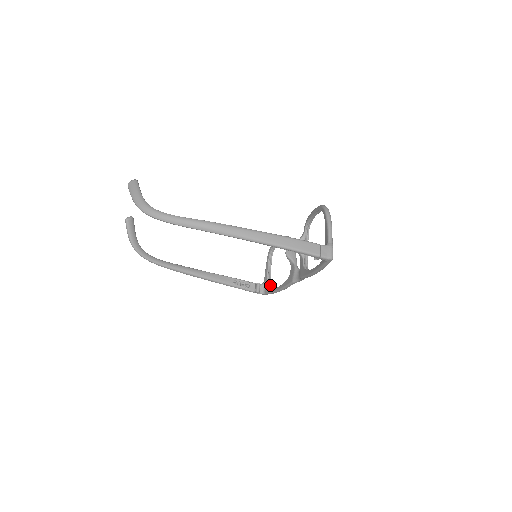
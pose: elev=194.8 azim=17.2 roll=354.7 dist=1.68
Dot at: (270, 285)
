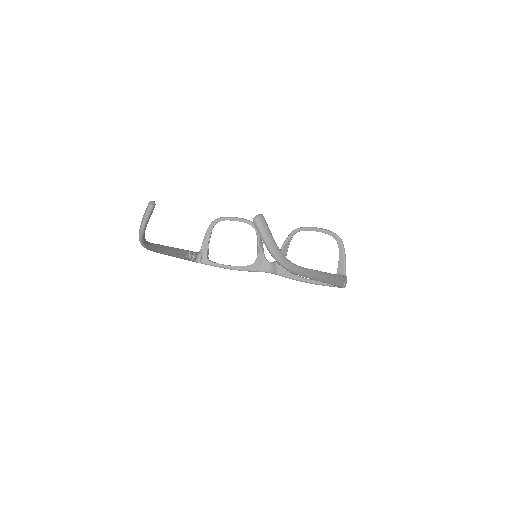
Dot at: occluded
